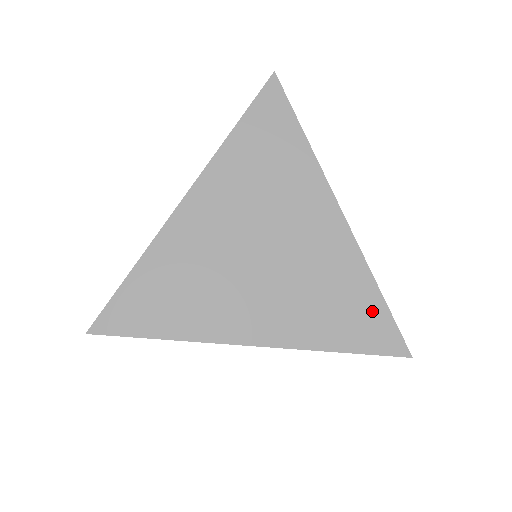
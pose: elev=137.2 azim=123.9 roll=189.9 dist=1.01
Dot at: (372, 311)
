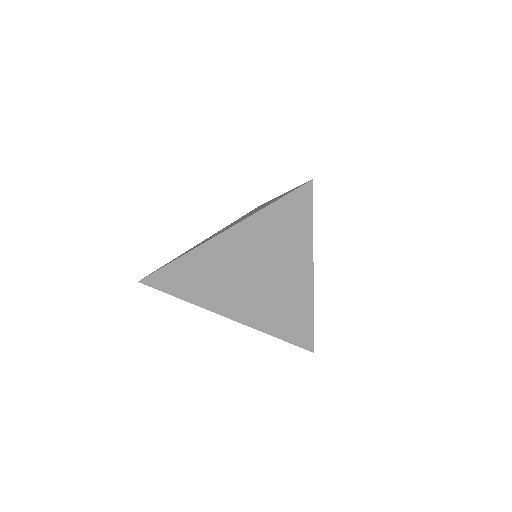
Dot at: (304, 327)
